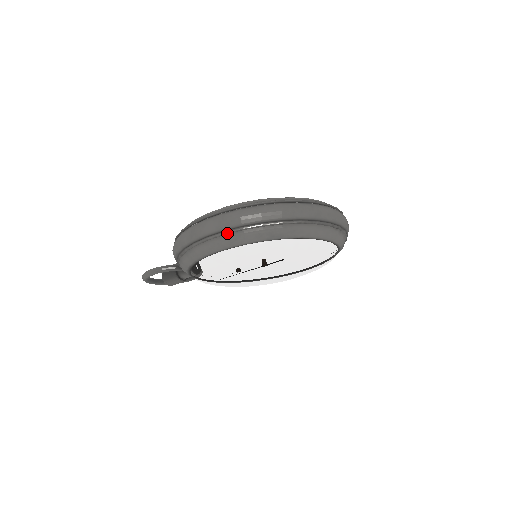
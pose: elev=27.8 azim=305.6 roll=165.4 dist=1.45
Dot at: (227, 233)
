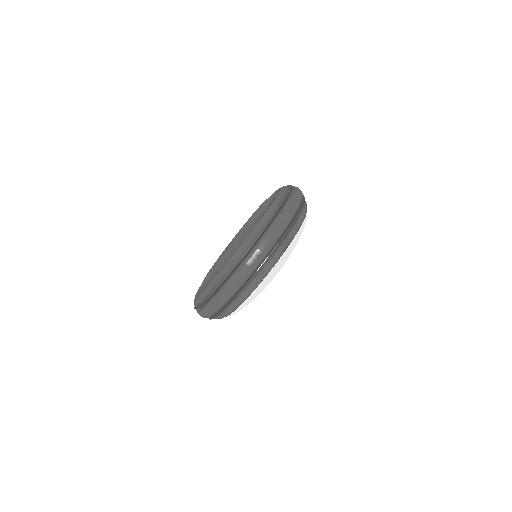
Dot at: occluded
